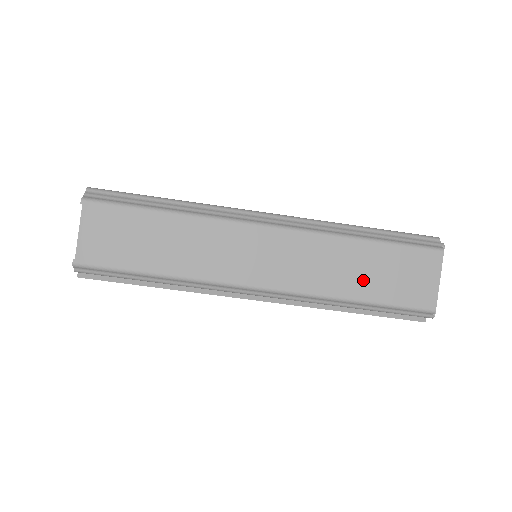
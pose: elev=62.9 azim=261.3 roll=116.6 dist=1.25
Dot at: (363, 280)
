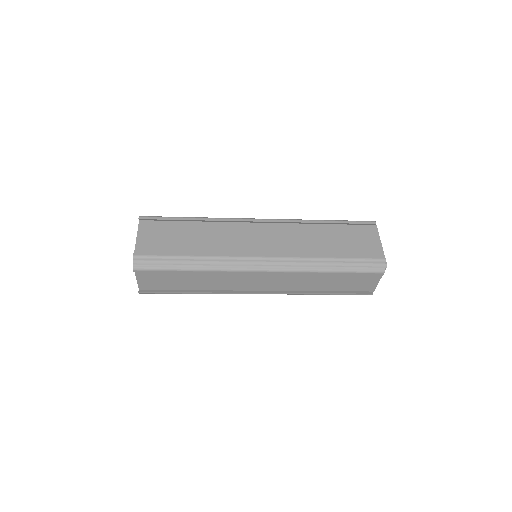
Dot at: (327, 284)
